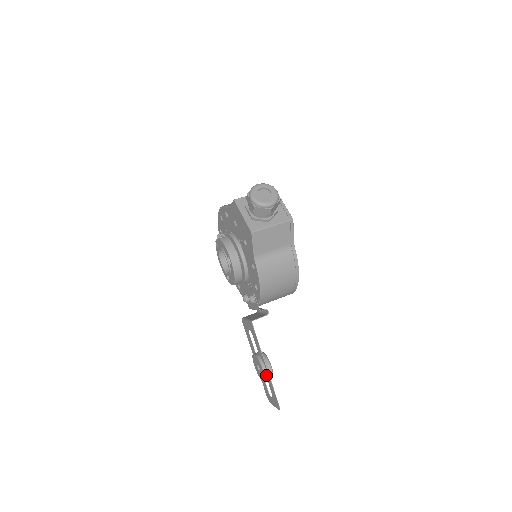
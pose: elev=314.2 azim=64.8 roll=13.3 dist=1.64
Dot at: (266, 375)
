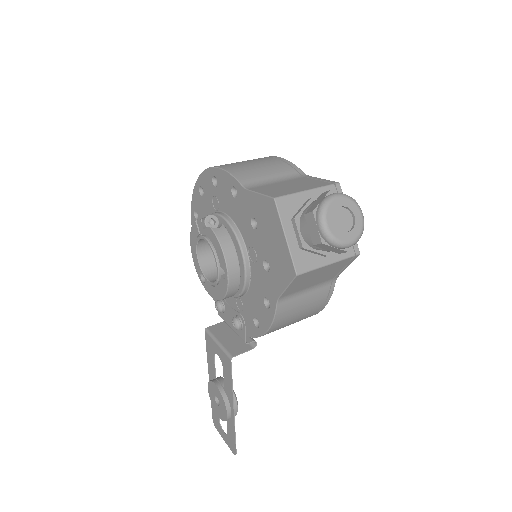
Dot at: (229, 418)
